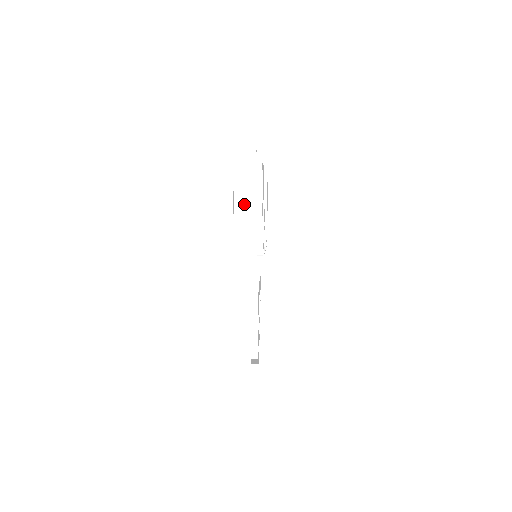
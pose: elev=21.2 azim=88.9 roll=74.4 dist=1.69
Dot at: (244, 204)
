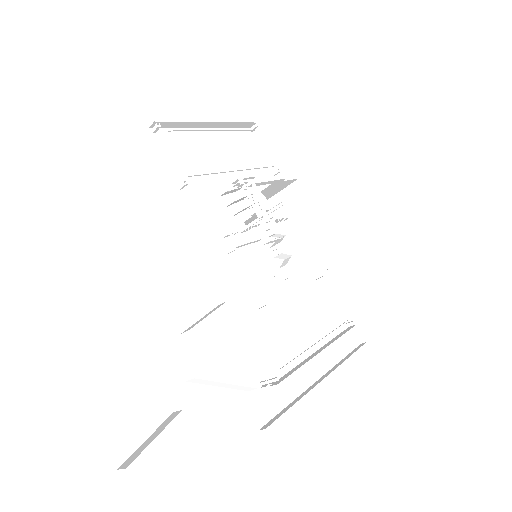
Dot at: occluded
